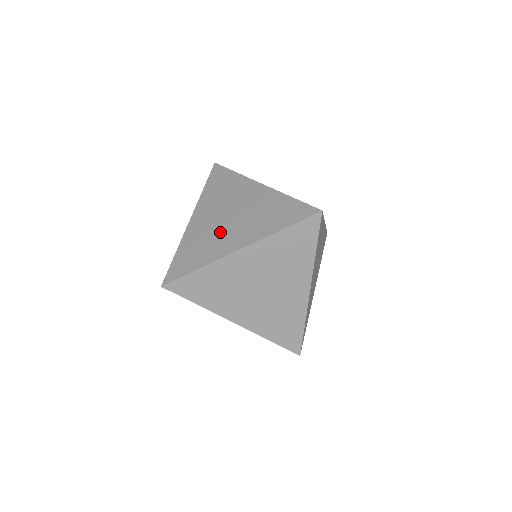
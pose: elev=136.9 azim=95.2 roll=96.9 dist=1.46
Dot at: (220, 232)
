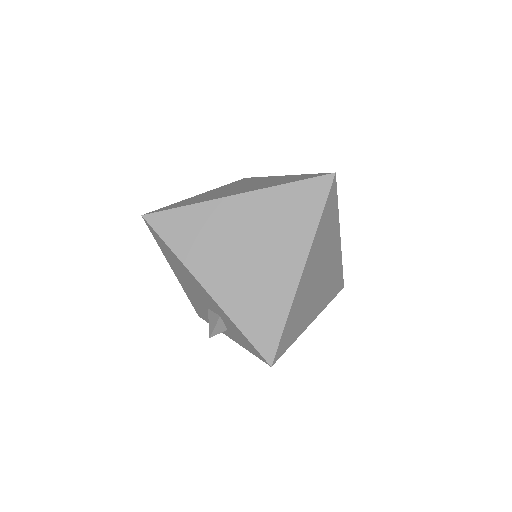
Dot at: (260, 272)
